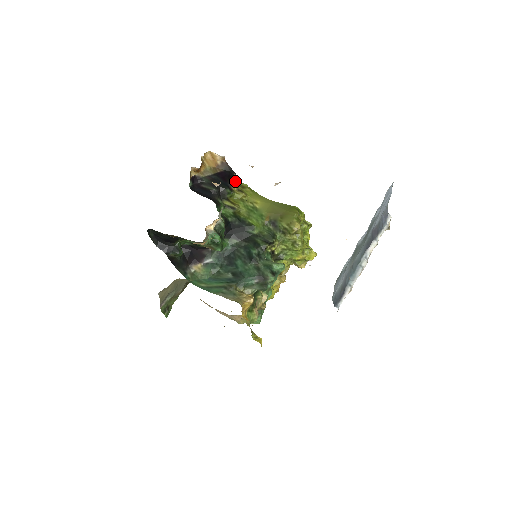
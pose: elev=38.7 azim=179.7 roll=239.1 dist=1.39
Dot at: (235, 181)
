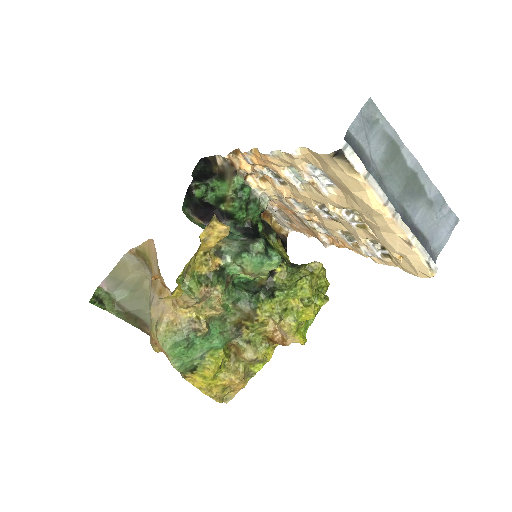
Dot at: (283, 246)
